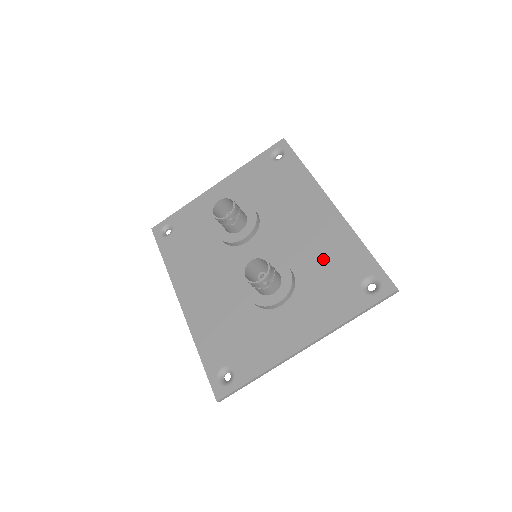
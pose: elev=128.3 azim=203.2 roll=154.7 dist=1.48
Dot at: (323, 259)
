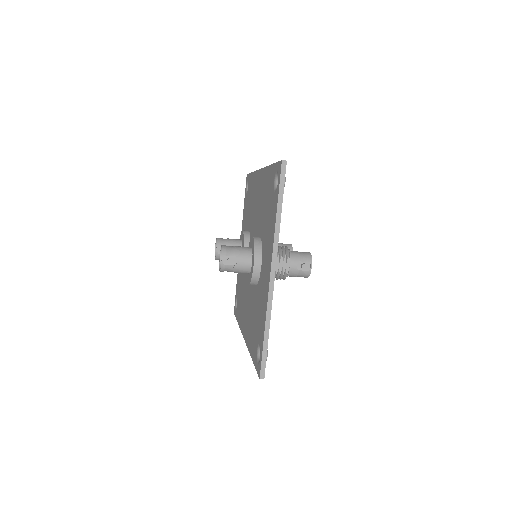
Dot at: (264, 206)
